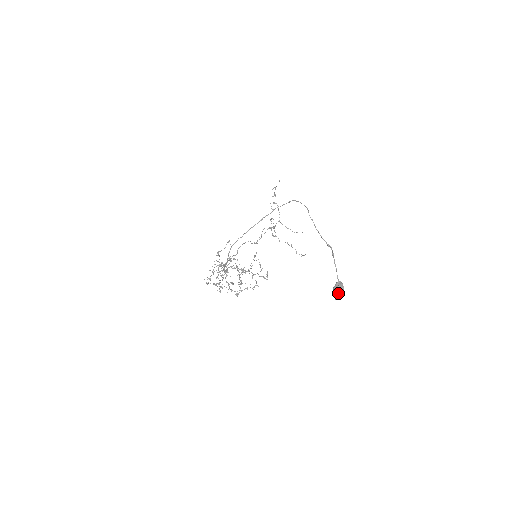
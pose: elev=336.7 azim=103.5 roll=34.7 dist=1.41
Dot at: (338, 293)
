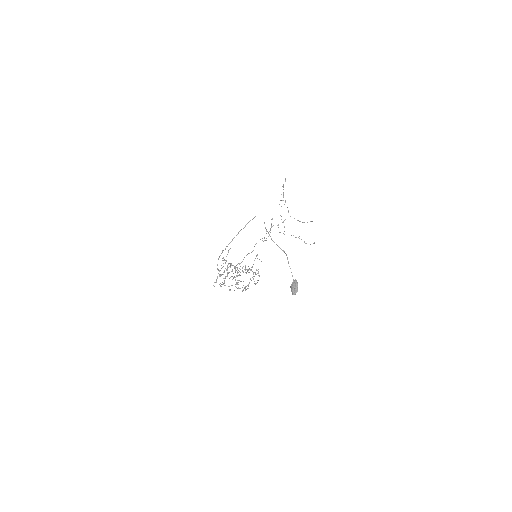
Dot at: (293, 290)
